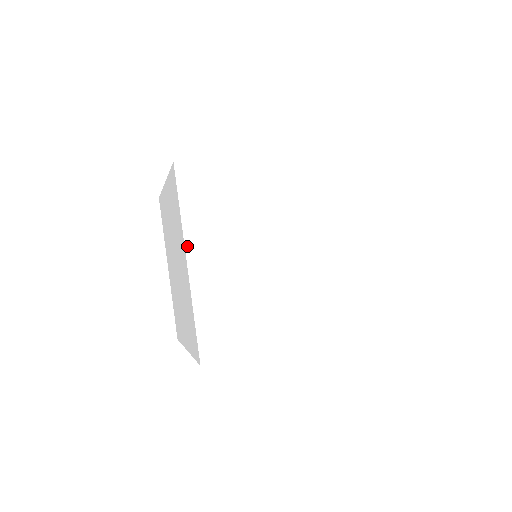
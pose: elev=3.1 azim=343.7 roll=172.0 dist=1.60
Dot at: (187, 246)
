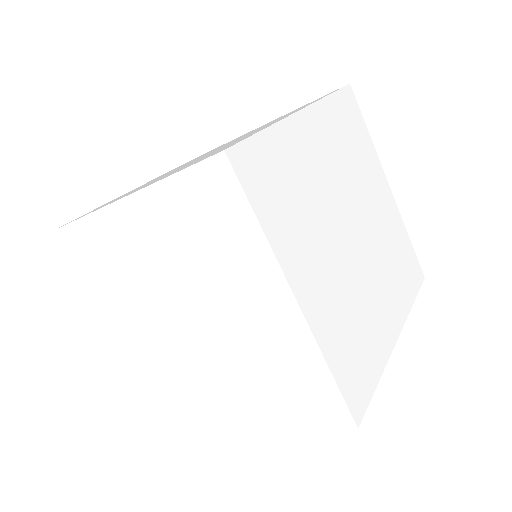
Dot at: (107, 313)
